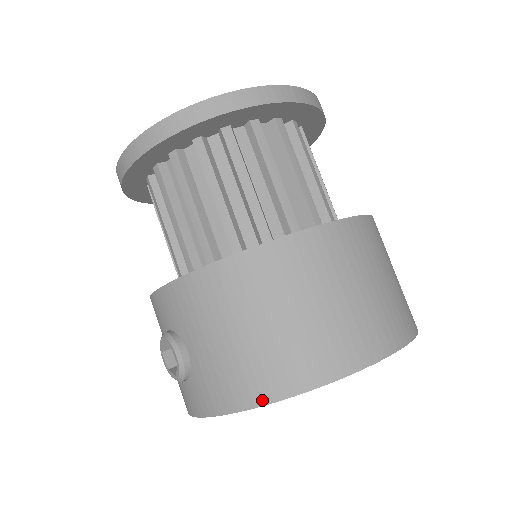
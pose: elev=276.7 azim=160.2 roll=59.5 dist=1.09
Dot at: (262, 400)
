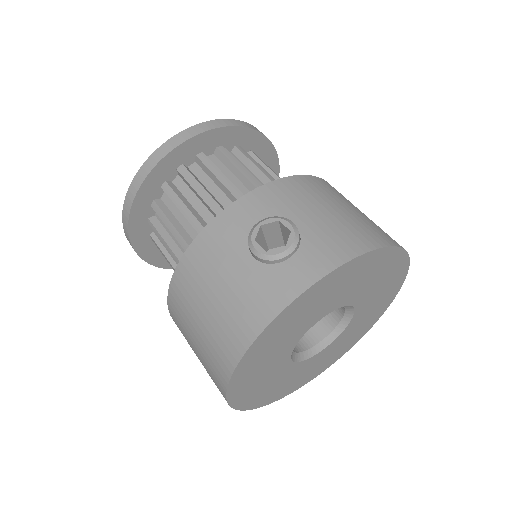
Dot at: (379, 244)
